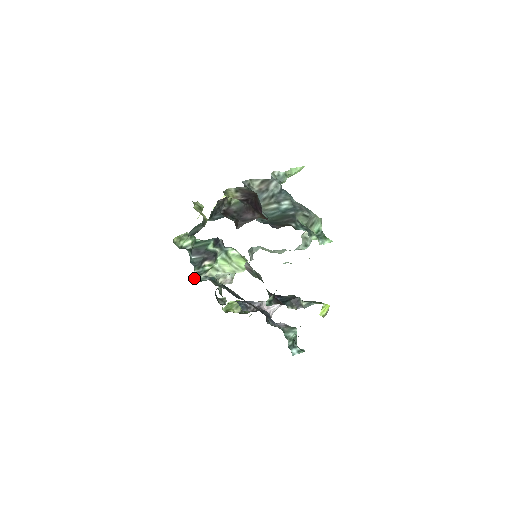
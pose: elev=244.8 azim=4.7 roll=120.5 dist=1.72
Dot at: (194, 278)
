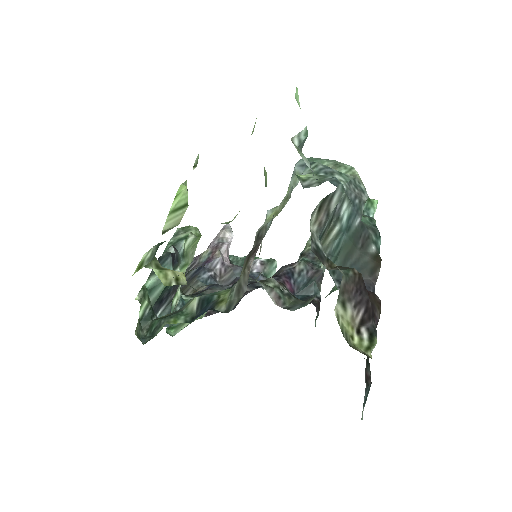
Dot at: (166, 329)
